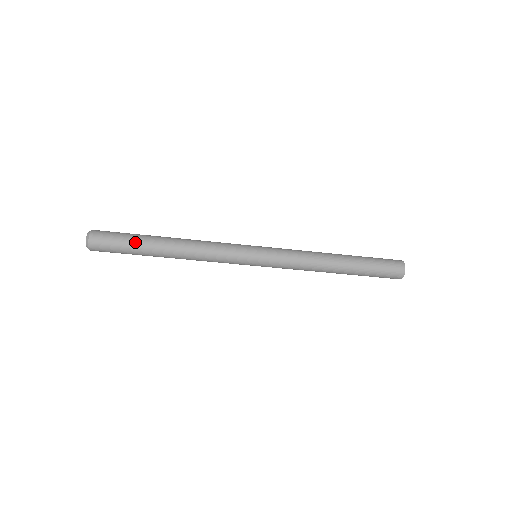
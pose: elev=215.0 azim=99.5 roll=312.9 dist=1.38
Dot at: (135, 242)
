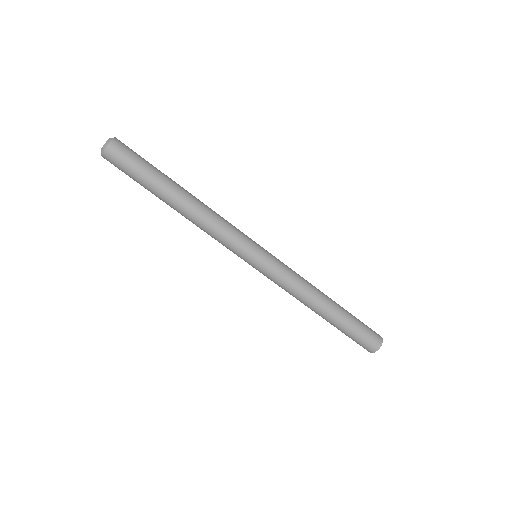
Dot at: (157, 169)
